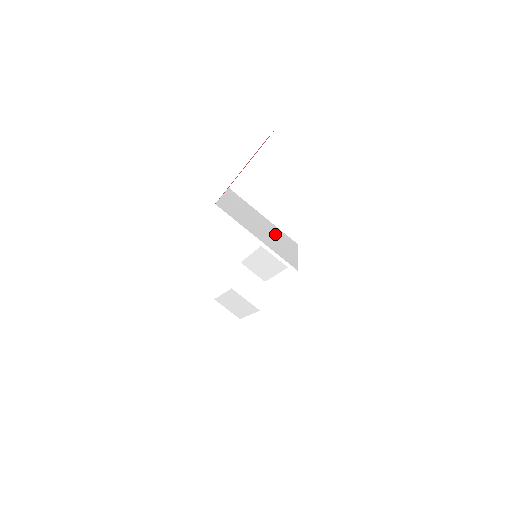
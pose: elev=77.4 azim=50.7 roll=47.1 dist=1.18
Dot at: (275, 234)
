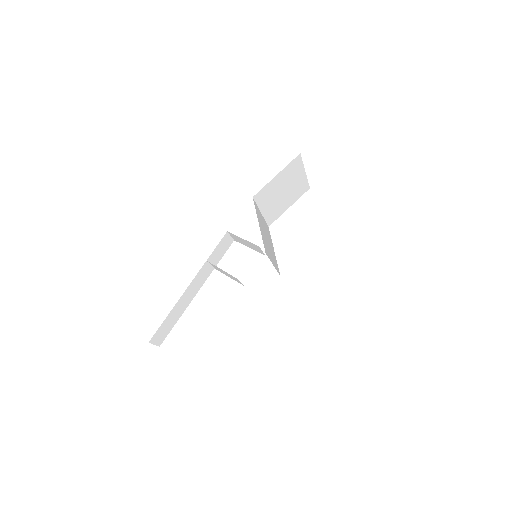
Dot at: (268, 236)
